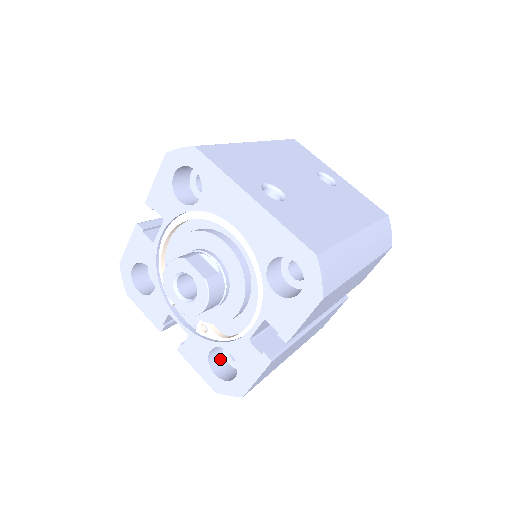
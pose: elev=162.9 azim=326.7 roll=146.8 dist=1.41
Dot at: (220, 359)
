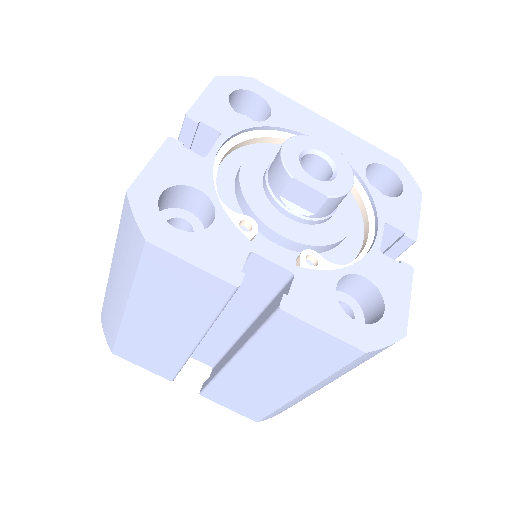
Dot at: occluded
